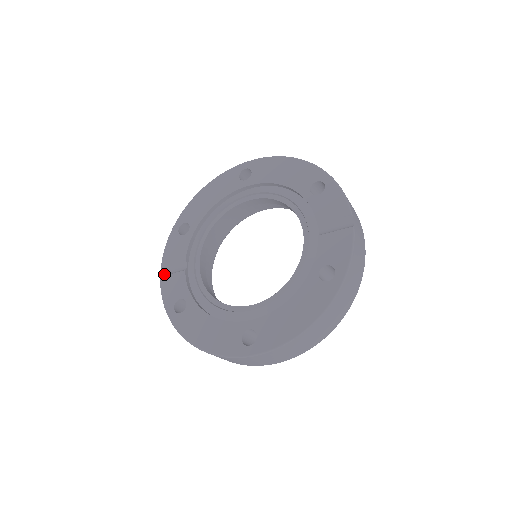
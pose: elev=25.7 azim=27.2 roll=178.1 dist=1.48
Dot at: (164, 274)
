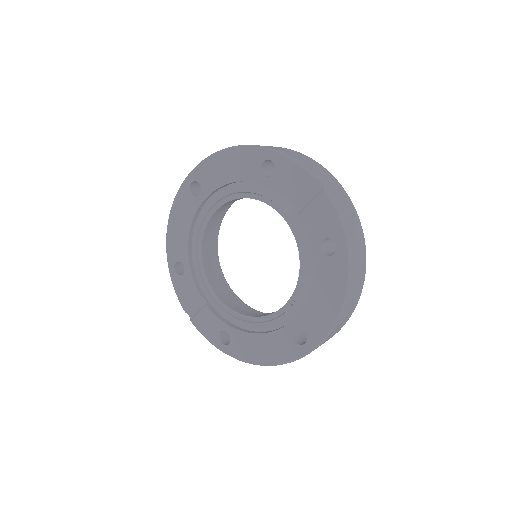
Dot at: (192, 316)
